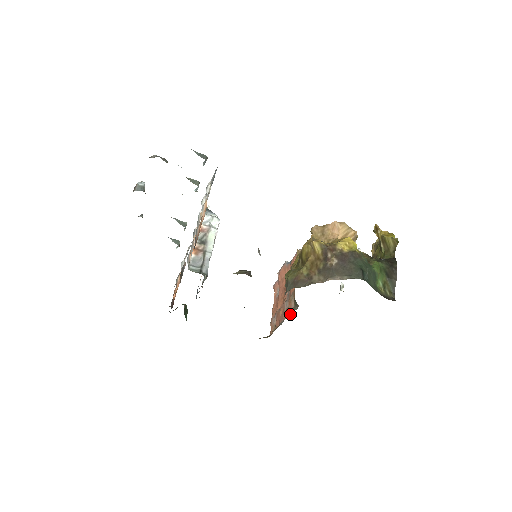
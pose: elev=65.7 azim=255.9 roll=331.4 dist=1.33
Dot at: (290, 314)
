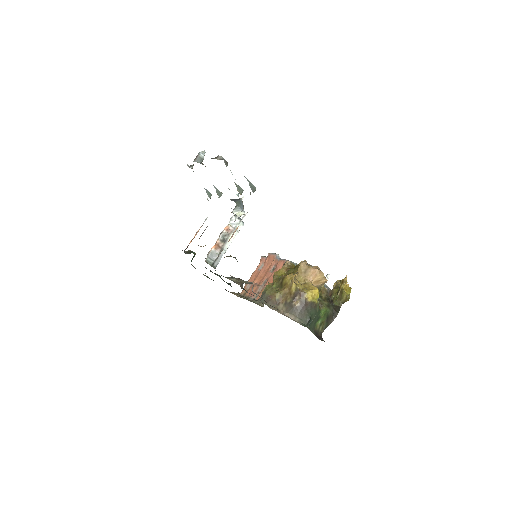
Dot at: (257, 302)
